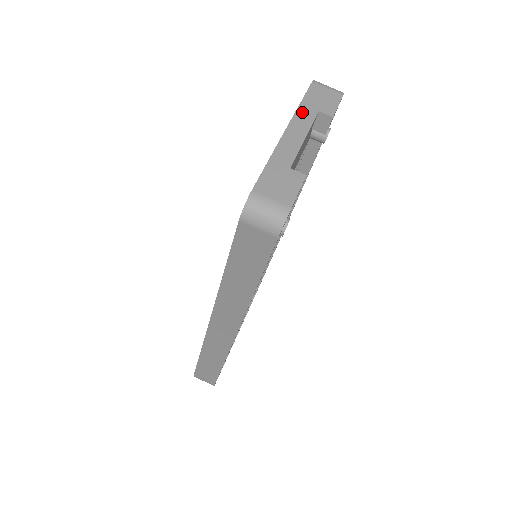
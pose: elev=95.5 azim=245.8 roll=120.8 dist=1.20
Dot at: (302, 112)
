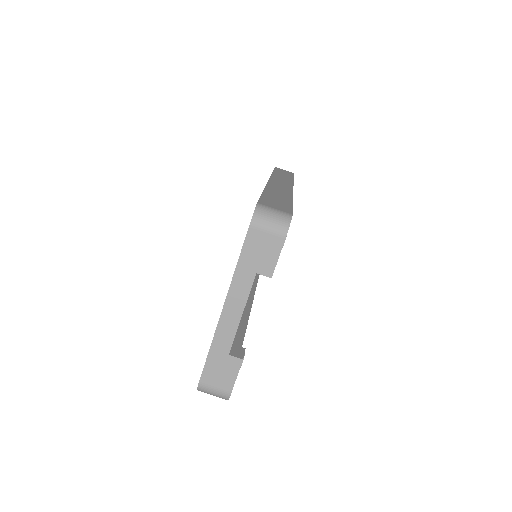
Dot at: (238, 280)
